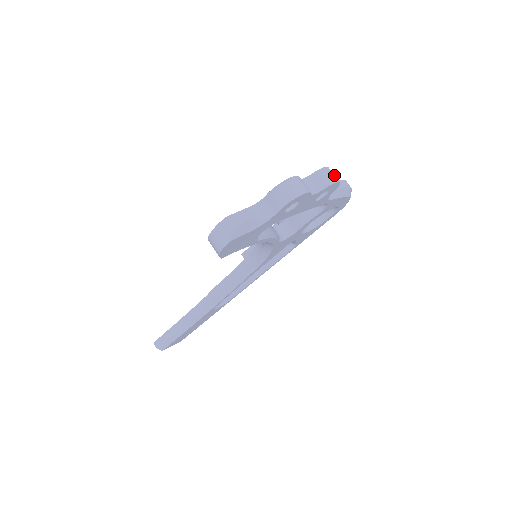
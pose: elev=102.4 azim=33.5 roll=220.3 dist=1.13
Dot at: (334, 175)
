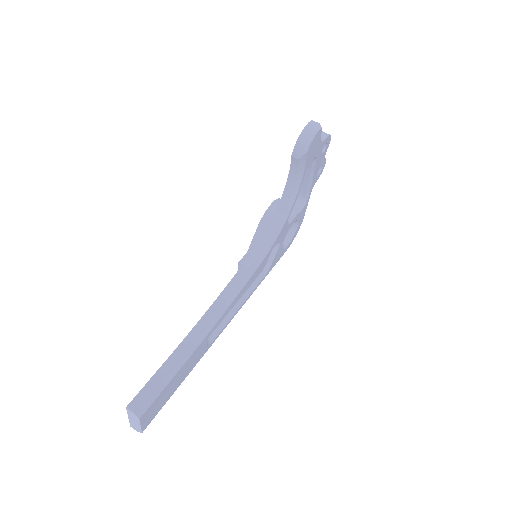
Dot at: occluded
